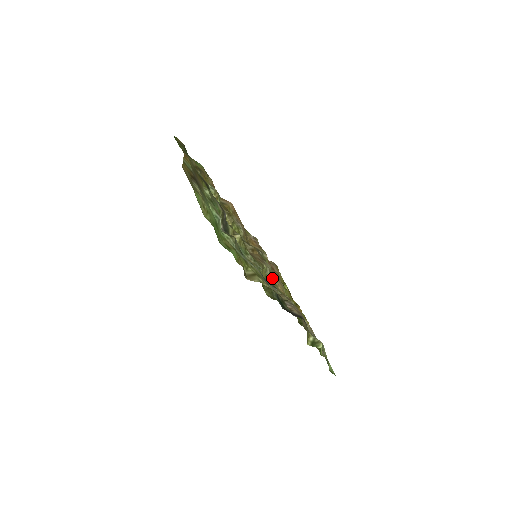
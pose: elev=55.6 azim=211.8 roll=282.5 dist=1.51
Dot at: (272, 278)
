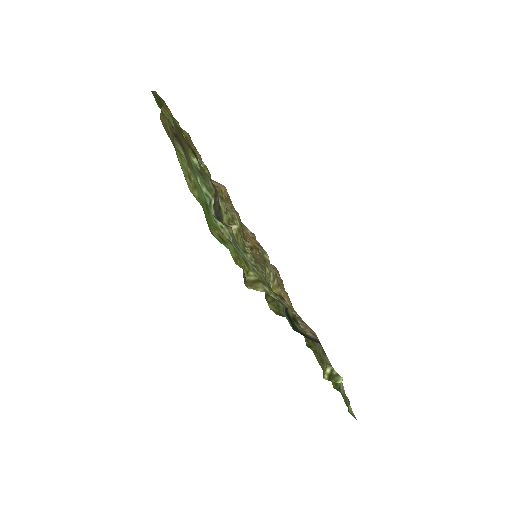
Dot at: (276, 286)
